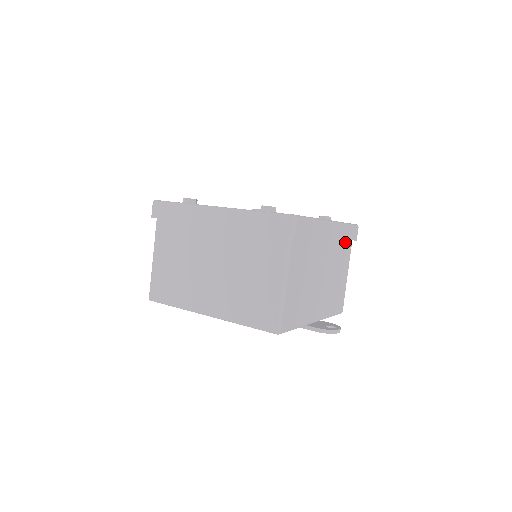
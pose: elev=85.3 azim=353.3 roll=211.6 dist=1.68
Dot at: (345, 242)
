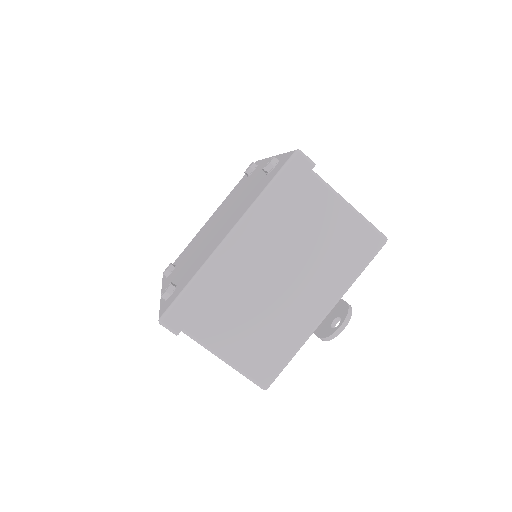
Dot at: (294, 196)
